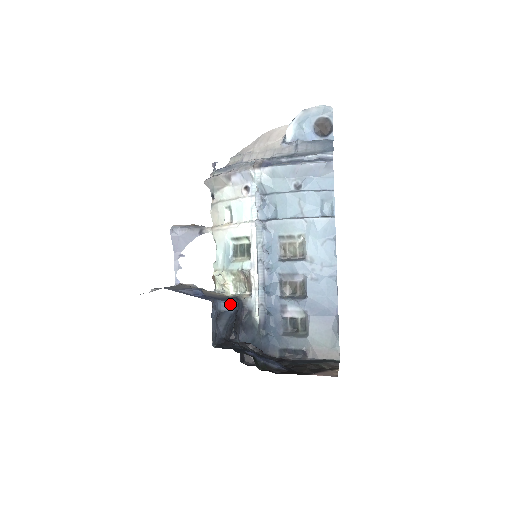
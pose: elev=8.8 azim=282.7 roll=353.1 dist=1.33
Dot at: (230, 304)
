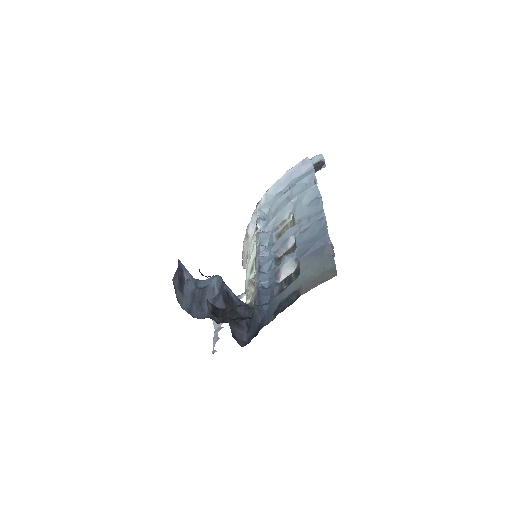
Dot at: (211, 278)
